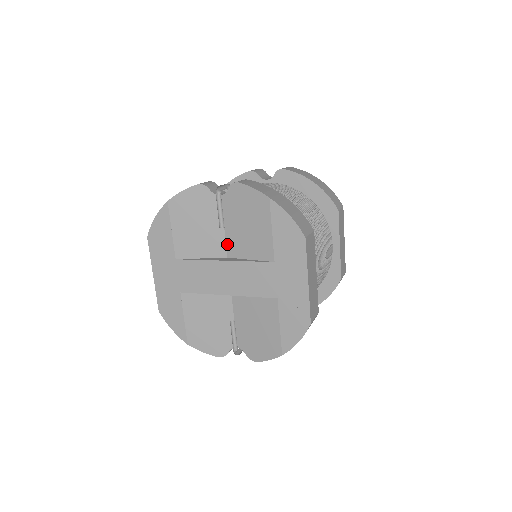
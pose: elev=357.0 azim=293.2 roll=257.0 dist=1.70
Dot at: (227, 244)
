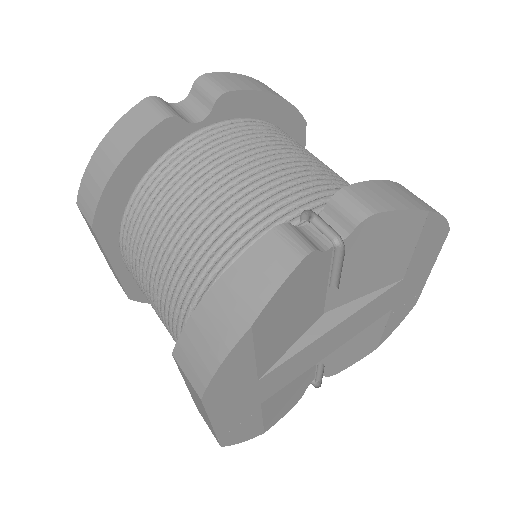
Dot at: (328, 300)
